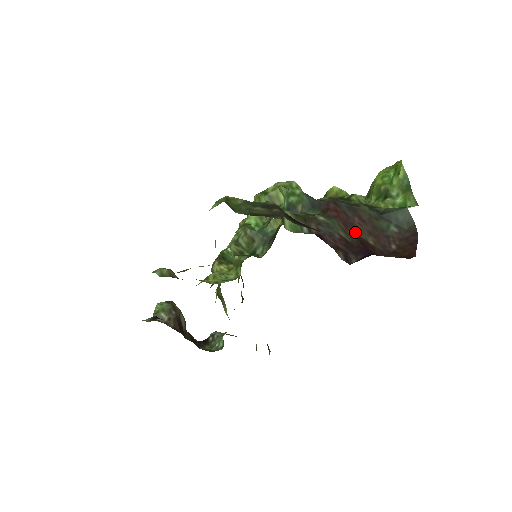
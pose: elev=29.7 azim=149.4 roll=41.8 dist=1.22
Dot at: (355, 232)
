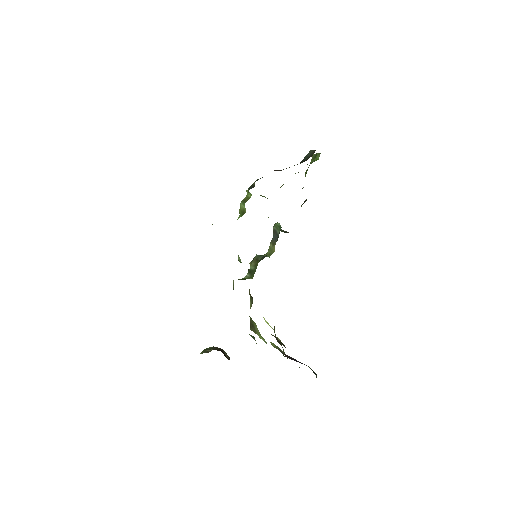
Dot at: occluded
